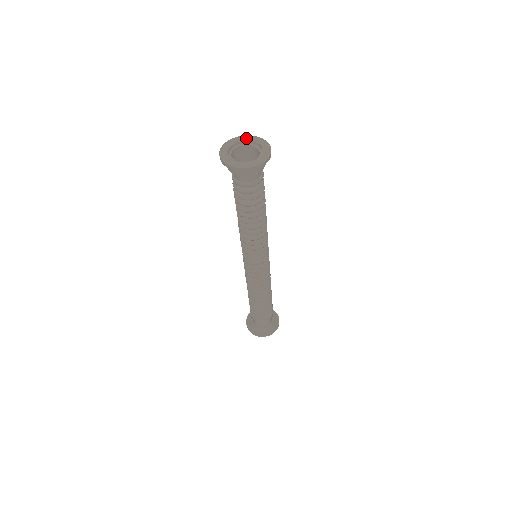
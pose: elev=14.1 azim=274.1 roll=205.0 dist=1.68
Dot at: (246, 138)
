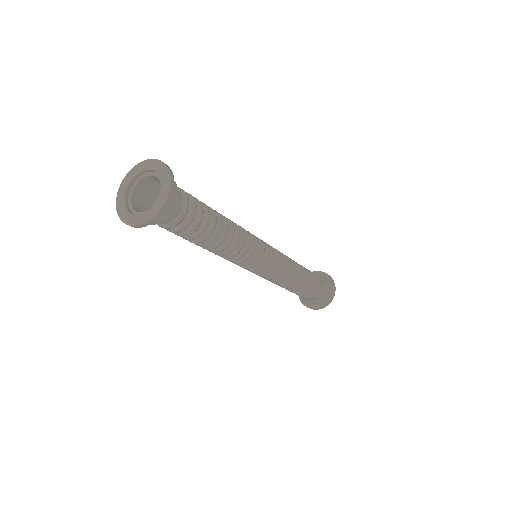
Dot at: (140, 168)
